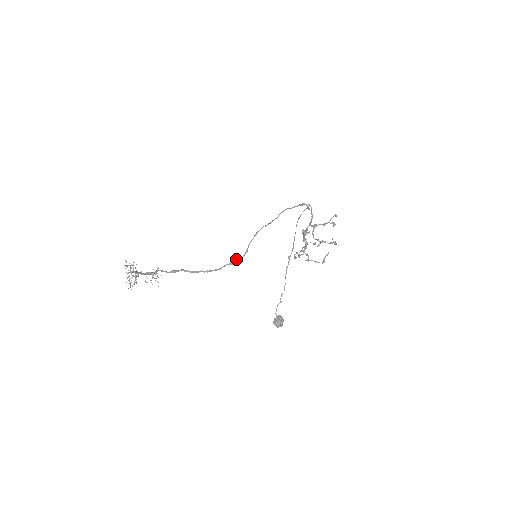
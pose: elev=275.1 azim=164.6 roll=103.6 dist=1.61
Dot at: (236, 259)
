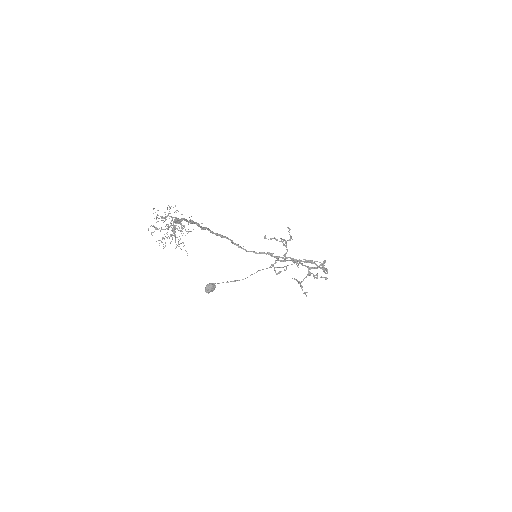
Dot at: occluded
